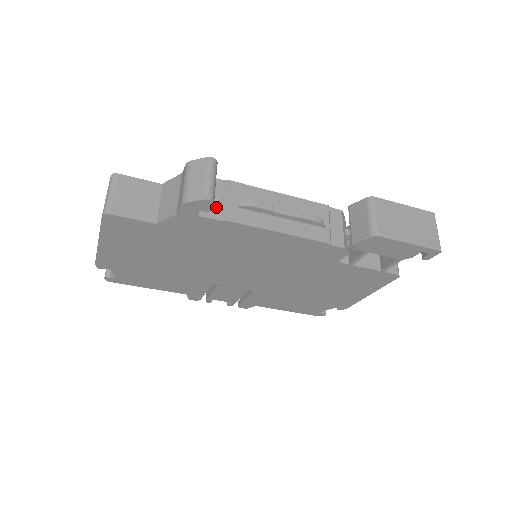
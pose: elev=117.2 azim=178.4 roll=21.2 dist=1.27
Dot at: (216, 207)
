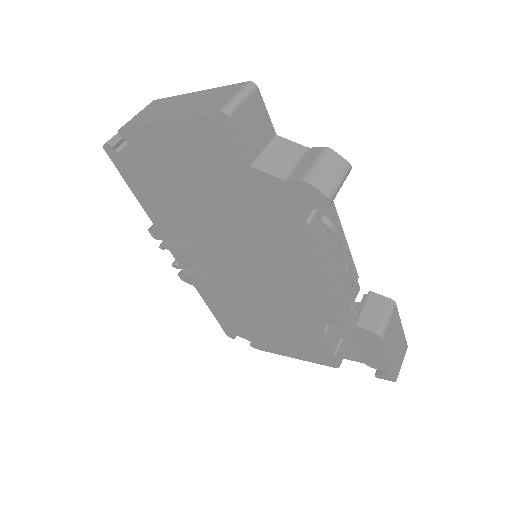
Dot at: occluded
